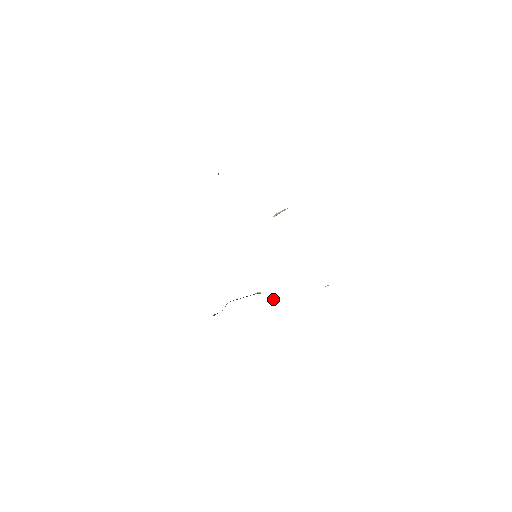
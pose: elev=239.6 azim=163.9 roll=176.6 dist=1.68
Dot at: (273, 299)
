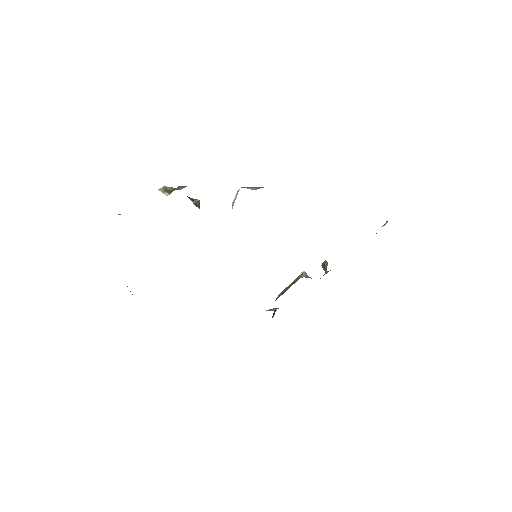
Dot at: (325, 272)
